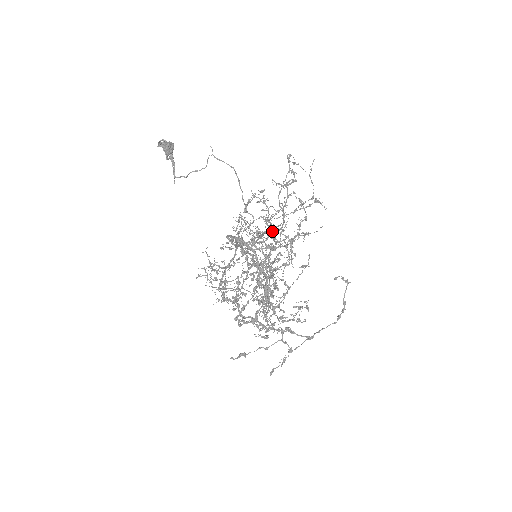
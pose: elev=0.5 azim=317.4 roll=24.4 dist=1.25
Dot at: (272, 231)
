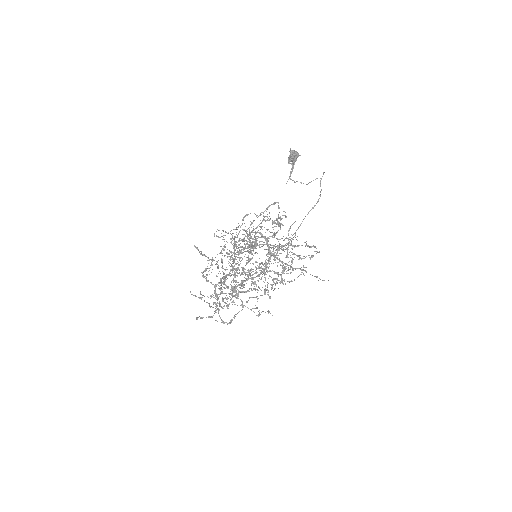
Dot at: occluded
